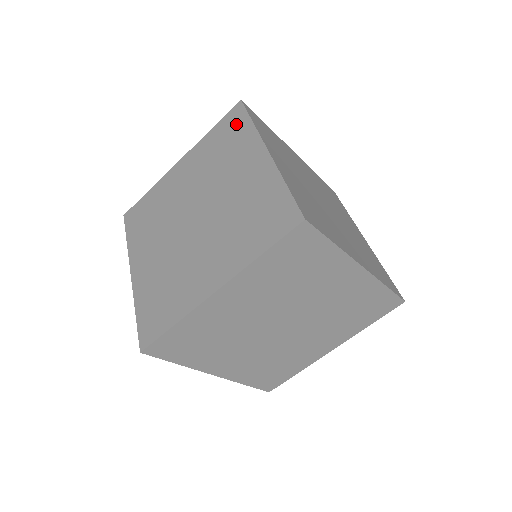
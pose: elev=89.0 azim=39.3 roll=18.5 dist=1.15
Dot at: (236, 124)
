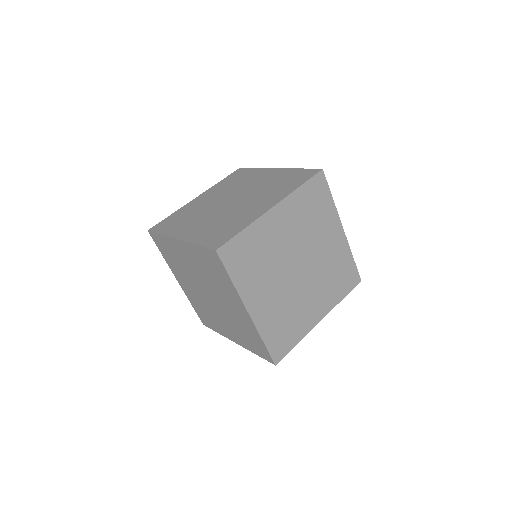
Dot at: (243, 172)
